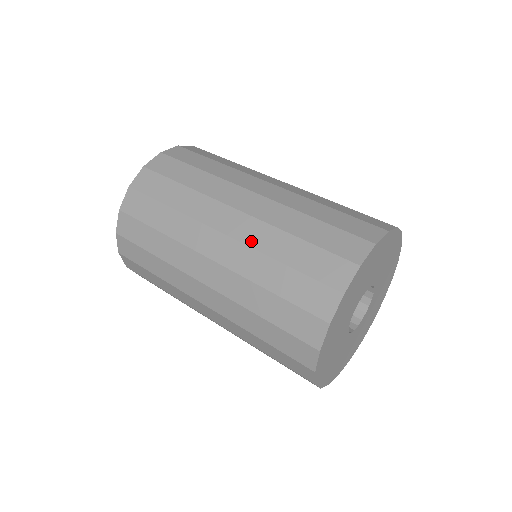
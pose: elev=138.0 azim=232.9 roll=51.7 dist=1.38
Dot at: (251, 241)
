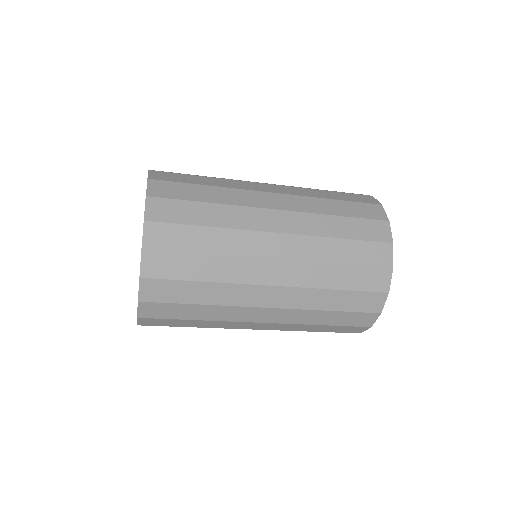
Dot at: occluded
